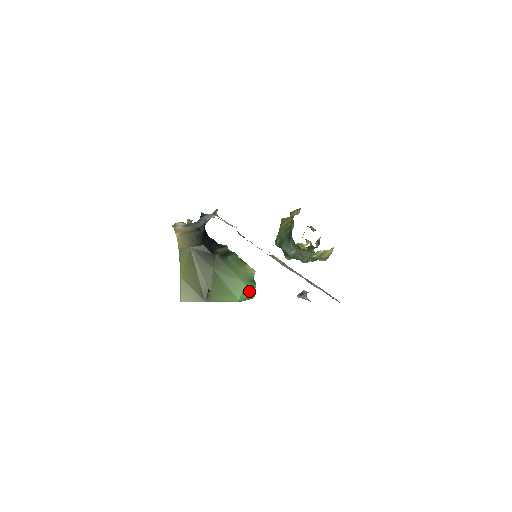
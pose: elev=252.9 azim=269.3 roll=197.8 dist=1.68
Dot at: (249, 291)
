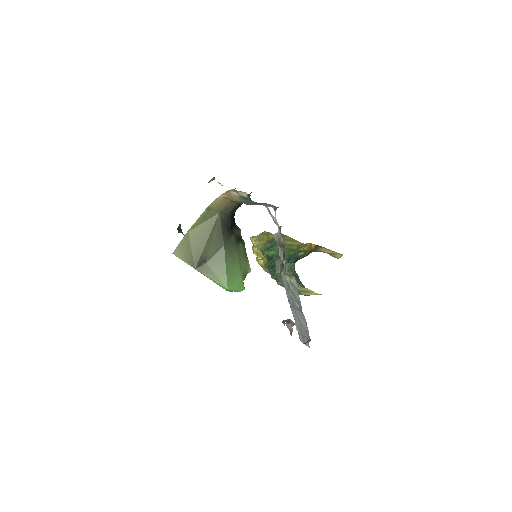
Dot at: (241, 287)
